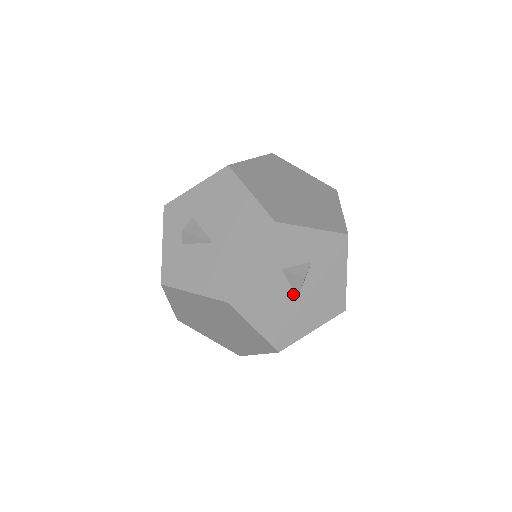
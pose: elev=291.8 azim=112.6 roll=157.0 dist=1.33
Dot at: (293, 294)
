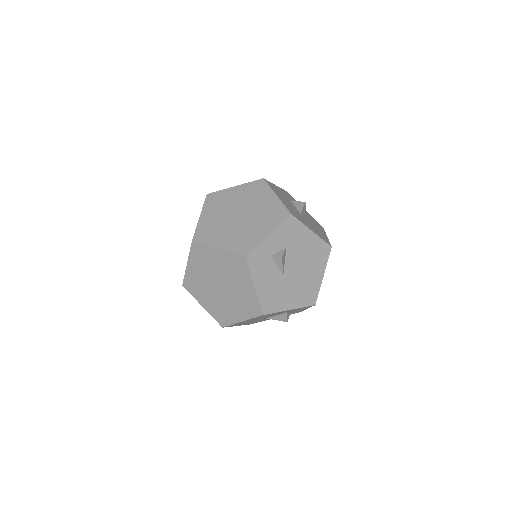
Dot at: (298, 211)
